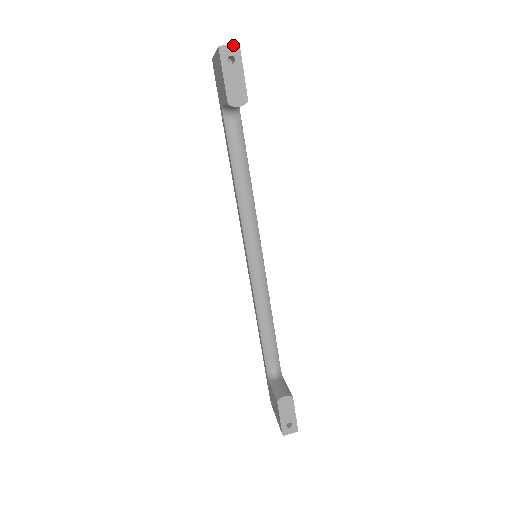
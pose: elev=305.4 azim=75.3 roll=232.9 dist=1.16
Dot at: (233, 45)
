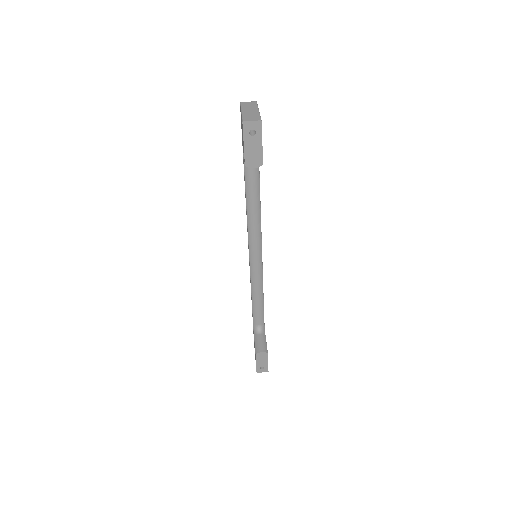
Dot at: (256, 121)
